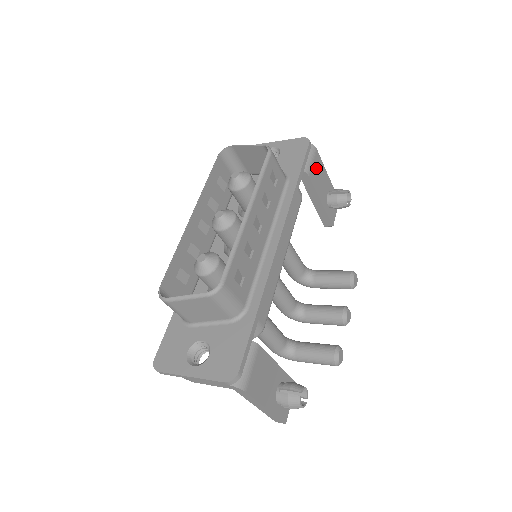
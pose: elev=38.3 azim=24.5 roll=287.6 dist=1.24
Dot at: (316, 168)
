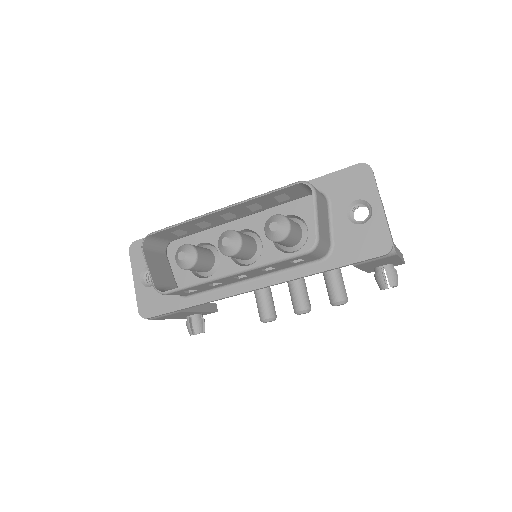
Dot at: (378, 261)
